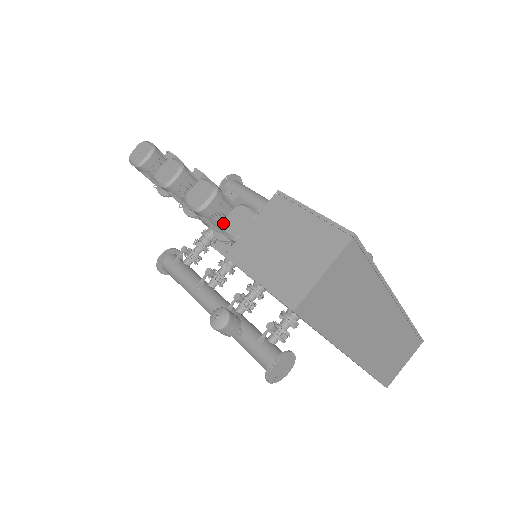
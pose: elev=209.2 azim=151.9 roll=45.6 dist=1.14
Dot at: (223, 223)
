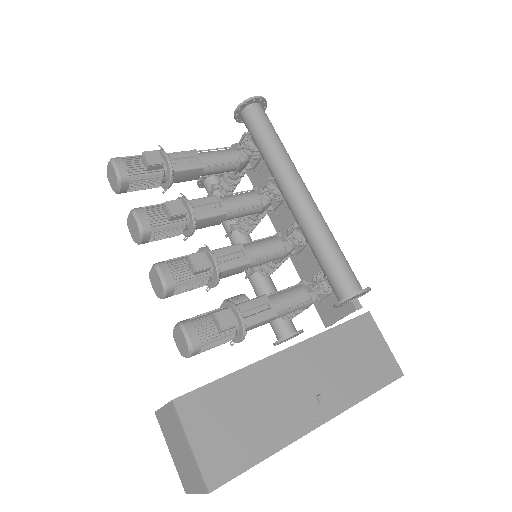
Dot at: occluded
